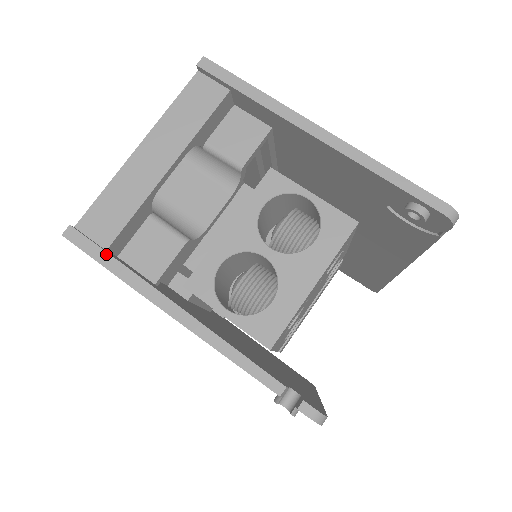
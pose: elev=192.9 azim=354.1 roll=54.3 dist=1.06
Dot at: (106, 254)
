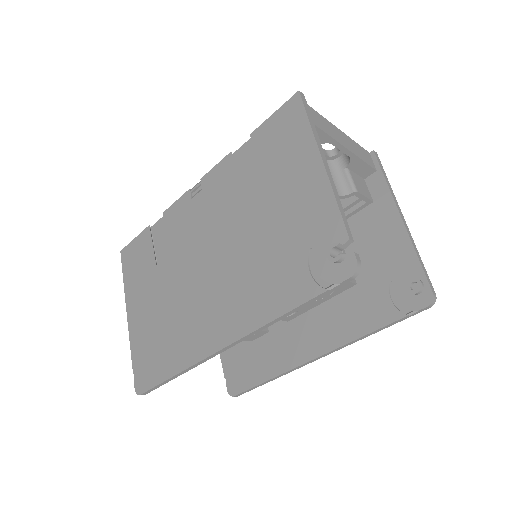
Dot at: occluded
